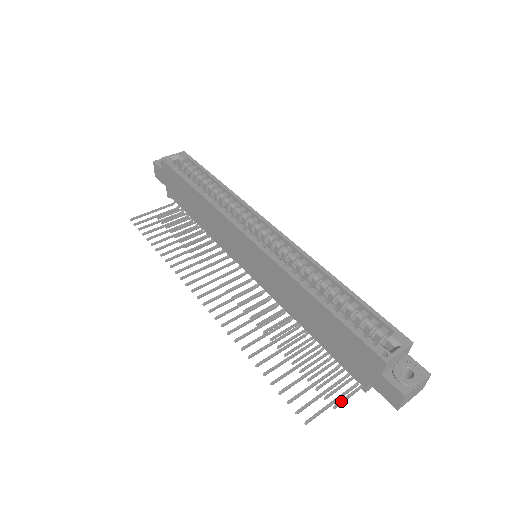
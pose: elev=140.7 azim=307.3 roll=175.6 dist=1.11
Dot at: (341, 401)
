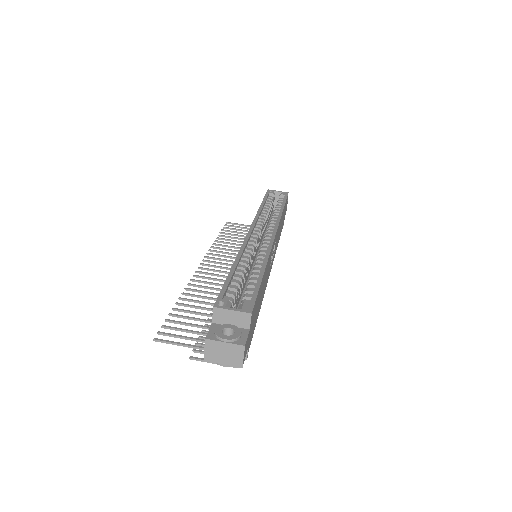
Dot at: (200, 358)
